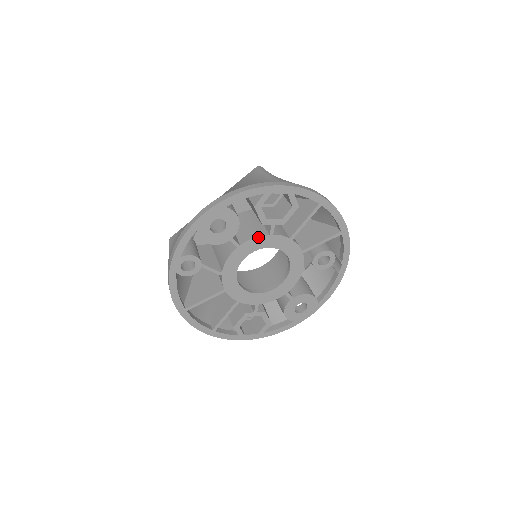
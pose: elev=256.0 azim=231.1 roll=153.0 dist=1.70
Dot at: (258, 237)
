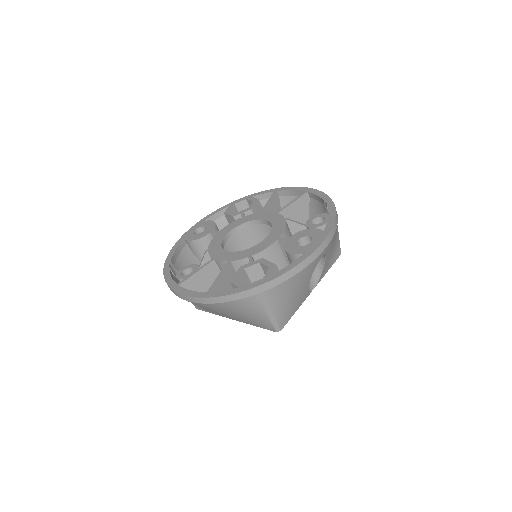
Dot at: (233, 223)
